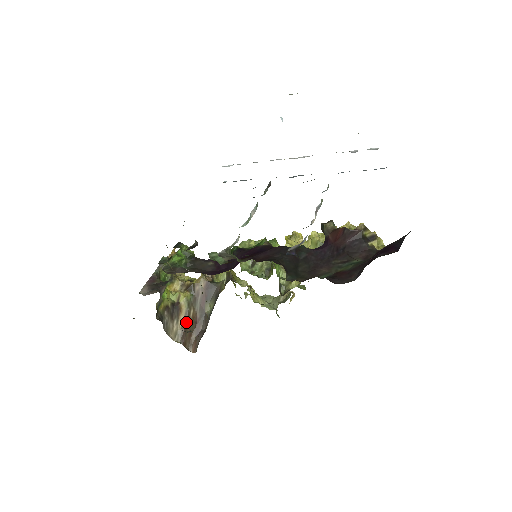
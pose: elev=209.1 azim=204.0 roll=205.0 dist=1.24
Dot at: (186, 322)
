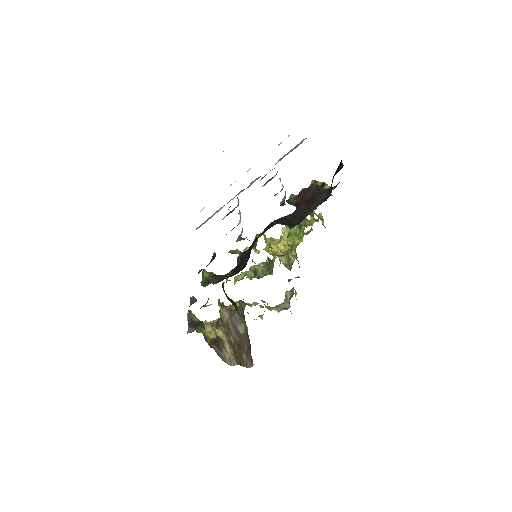
Dot at: (232, 348)
